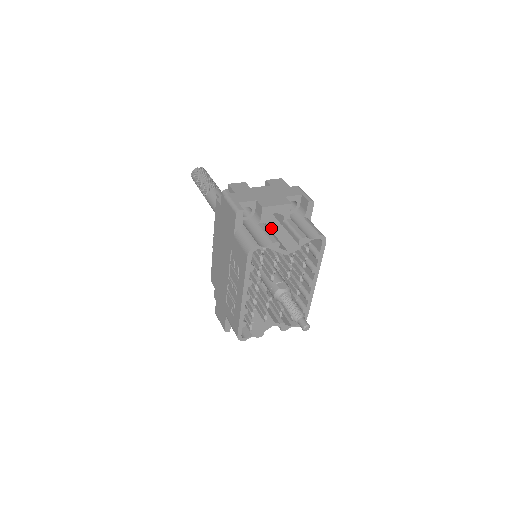
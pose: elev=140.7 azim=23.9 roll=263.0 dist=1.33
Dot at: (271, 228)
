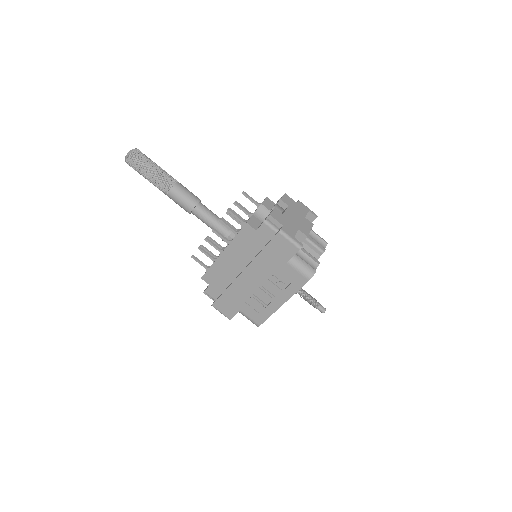
Dot at: occluded
